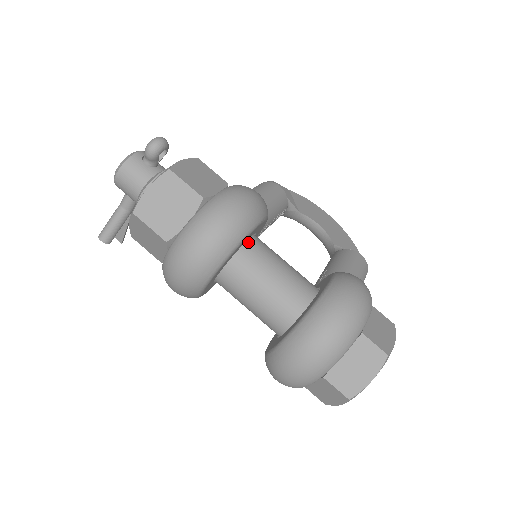
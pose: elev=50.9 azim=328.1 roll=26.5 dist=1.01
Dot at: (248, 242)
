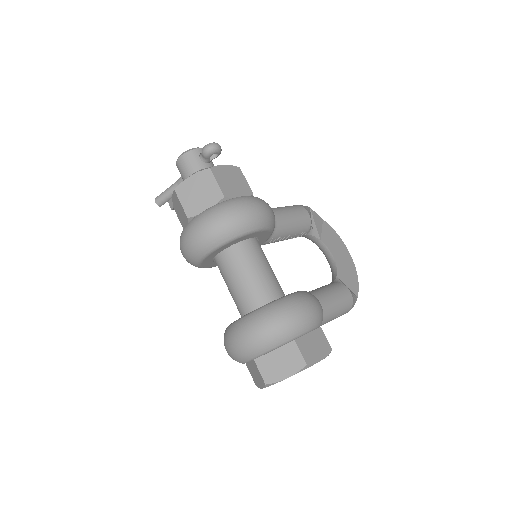
Dot at: (246, 241)
